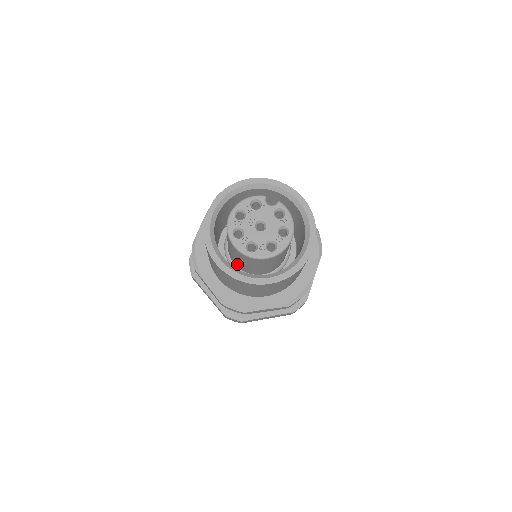
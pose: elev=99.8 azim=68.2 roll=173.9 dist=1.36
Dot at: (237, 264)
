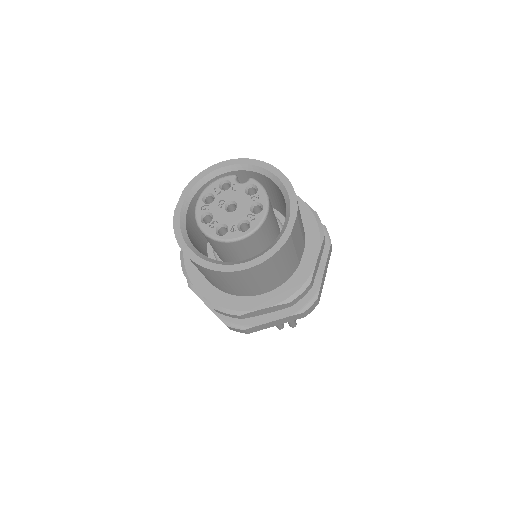
Dot at: (223, 260)
